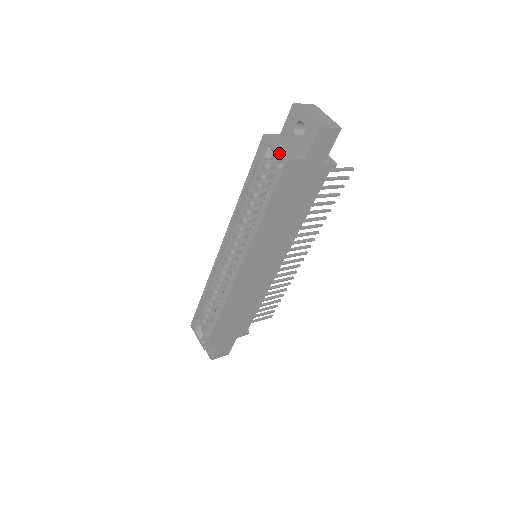
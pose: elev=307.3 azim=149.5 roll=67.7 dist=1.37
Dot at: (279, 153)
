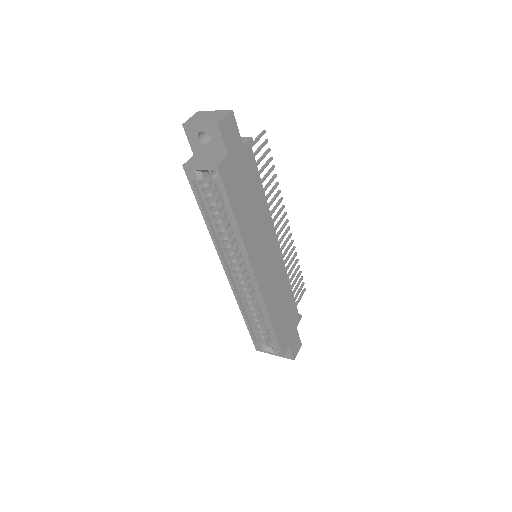
Dot at: (206, 168)
